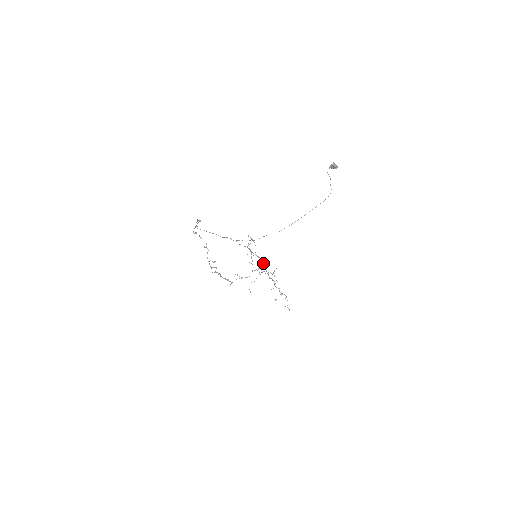
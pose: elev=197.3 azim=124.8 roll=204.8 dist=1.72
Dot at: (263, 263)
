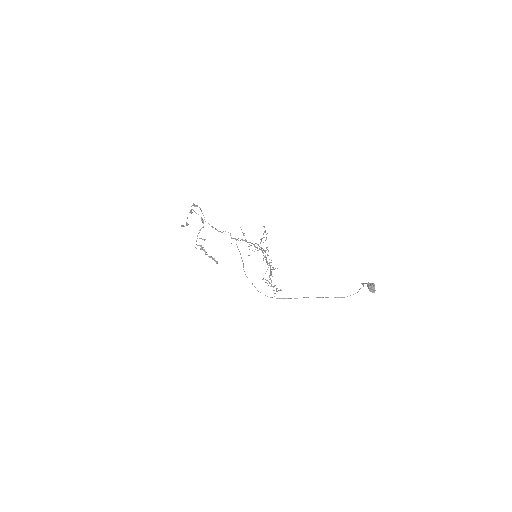
Dot at: occluded
